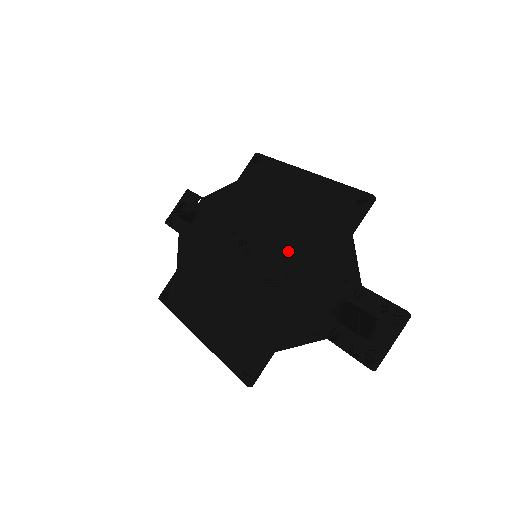
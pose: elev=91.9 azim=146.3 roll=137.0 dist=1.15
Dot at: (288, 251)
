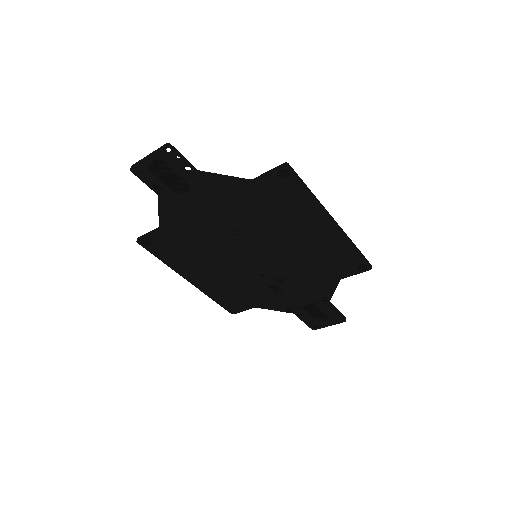
Dot at: (288, 268)
